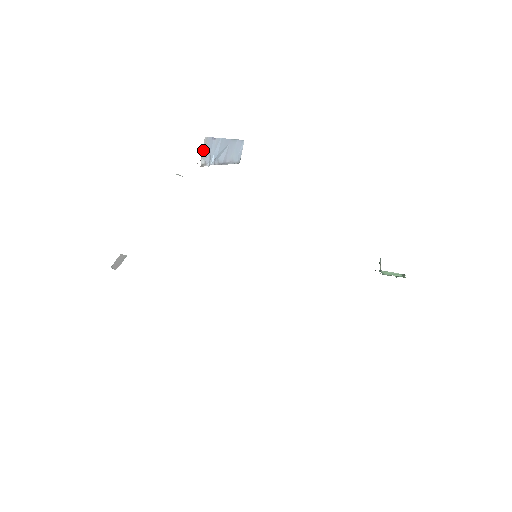
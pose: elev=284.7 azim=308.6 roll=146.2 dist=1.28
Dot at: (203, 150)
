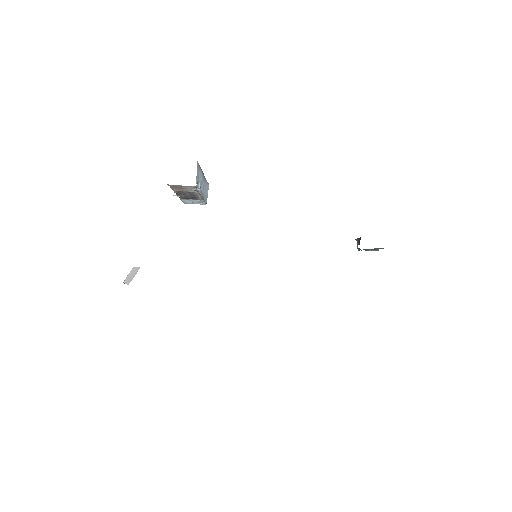
Dot at: occluded
